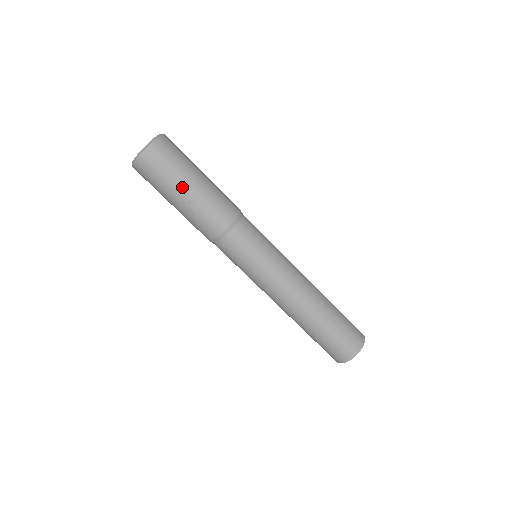
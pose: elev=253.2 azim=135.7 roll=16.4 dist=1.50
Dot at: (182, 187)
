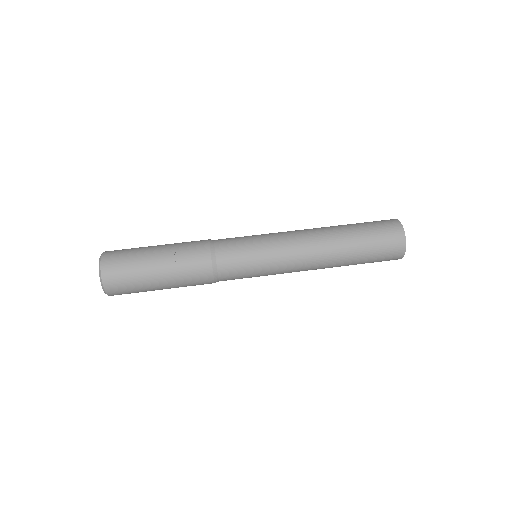
Dot at: (151, 253)
